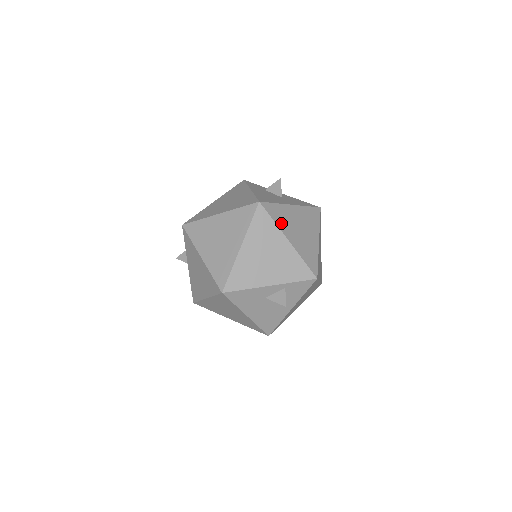
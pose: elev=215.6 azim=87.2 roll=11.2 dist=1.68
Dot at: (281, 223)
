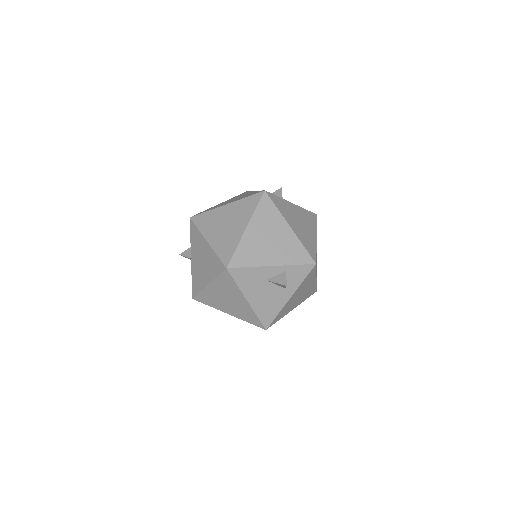
Dot at: (284, 212)
